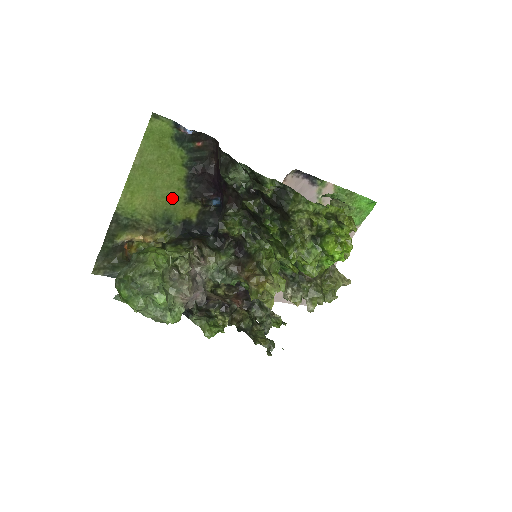
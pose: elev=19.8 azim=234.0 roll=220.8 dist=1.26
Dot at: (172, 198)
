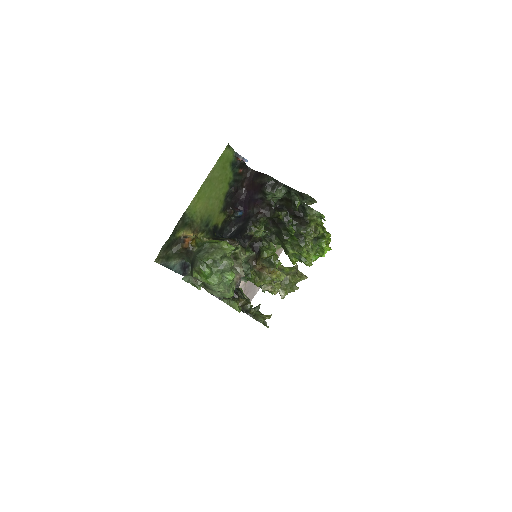
Dot at: (215, 207)
